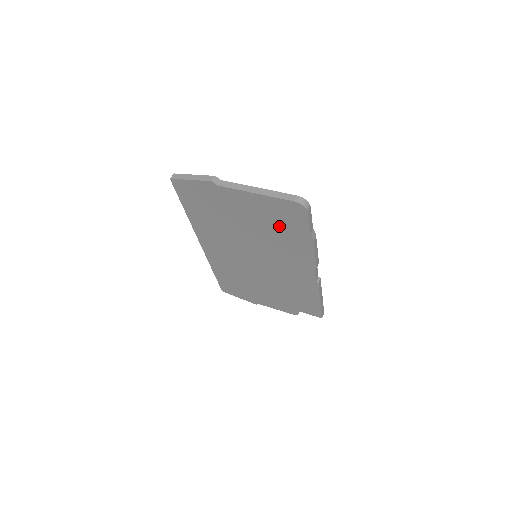
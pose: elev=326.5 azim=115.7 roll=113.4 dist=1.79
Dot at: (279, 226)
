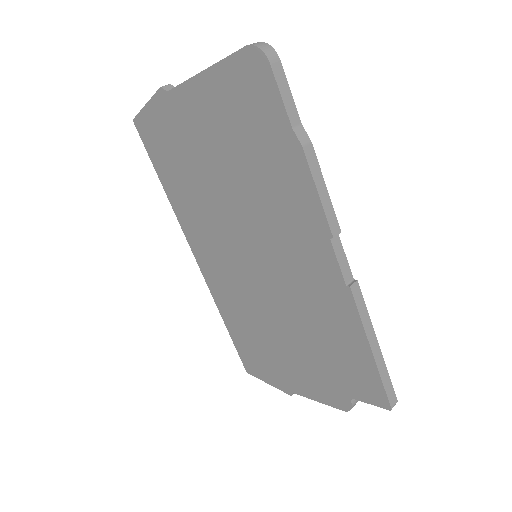
Dot at: (250, 140)
